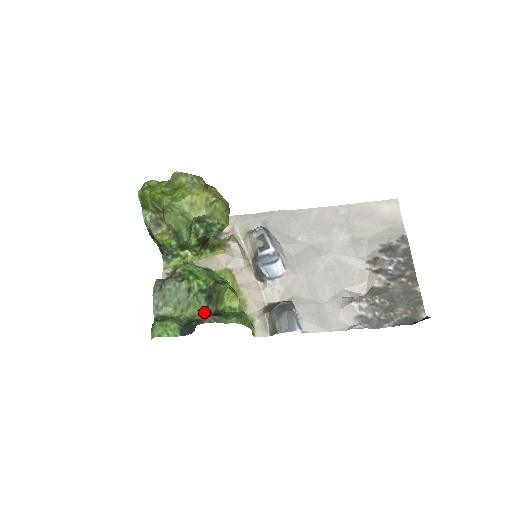
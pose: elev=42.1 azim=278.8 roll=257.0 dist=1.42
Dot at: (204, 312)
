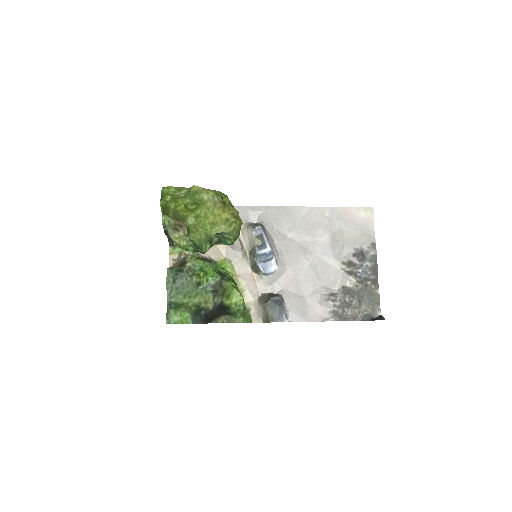
Dot at: (210, 302)
